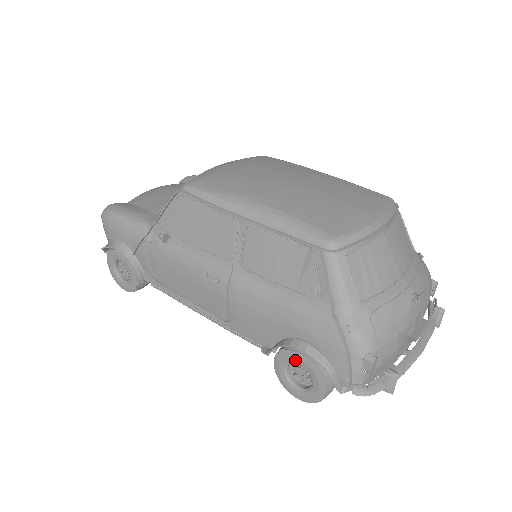
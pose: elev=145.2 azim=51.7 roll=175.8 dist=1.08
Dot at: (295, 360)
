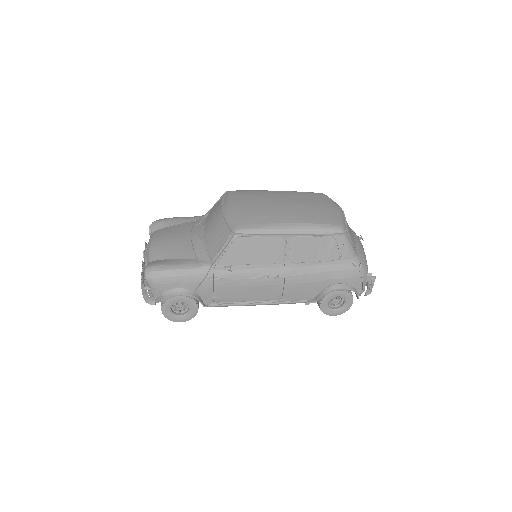
Dot at: (336, 296)
